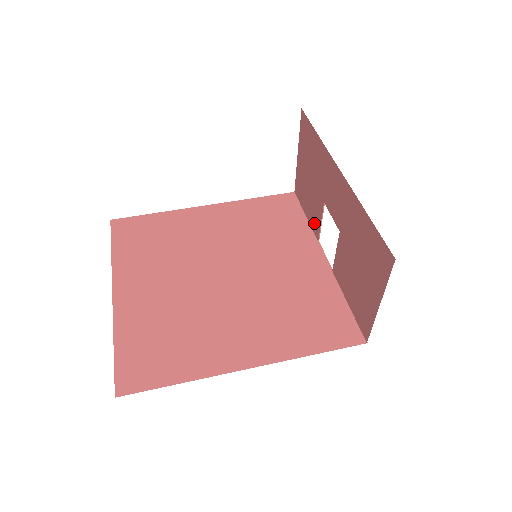
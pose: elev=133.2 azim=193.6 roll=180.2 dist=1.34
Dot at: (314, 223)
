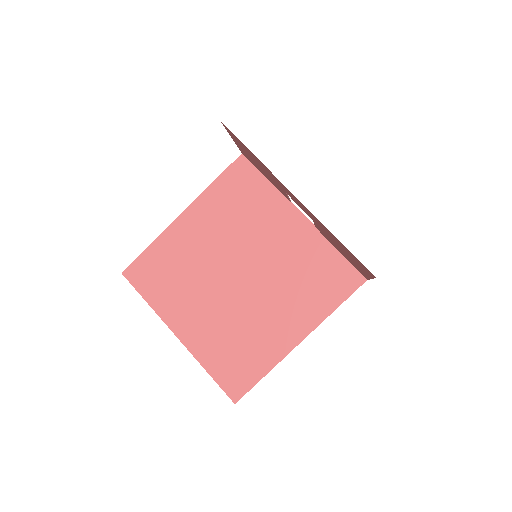
Dot at: occluded
